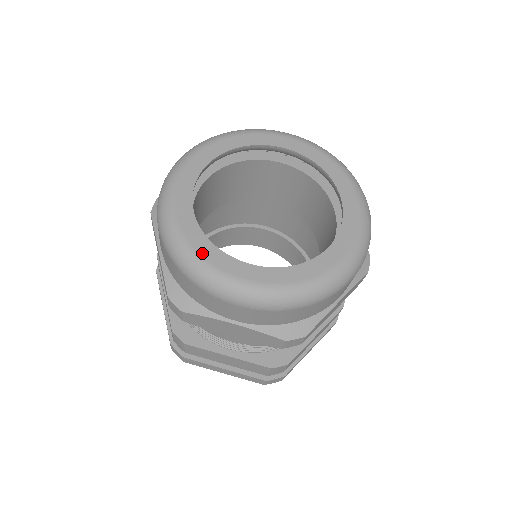
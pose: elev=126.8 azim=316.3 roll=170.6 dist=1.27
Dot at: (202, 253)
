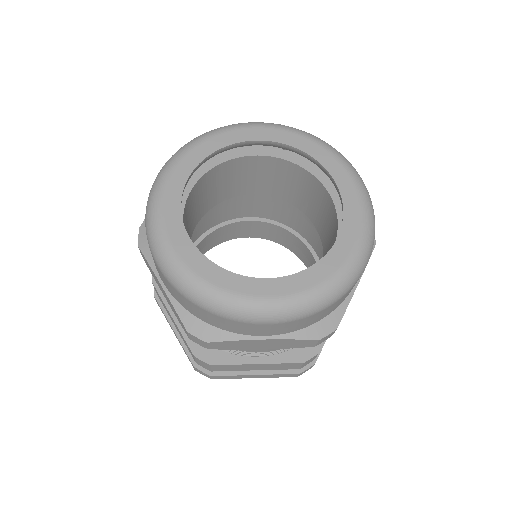
Dot at: (165, 204)
